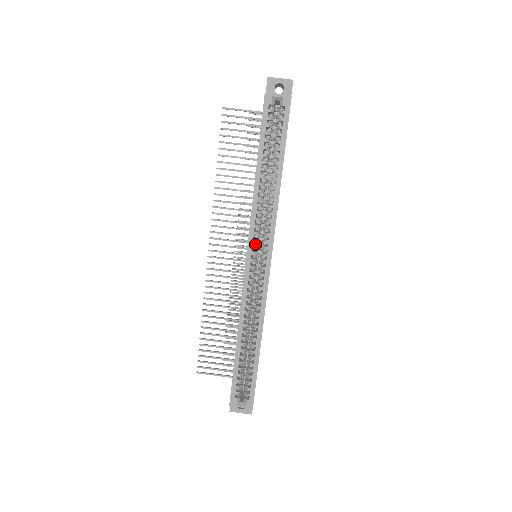
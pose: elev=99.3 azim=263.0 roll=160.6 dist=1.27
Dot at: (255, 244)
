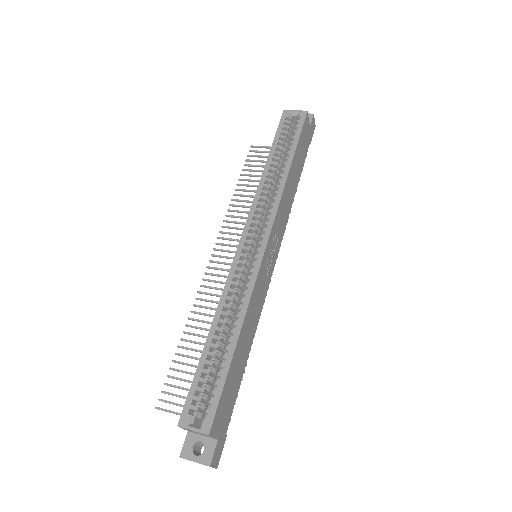
Dot at: (254, 230)
